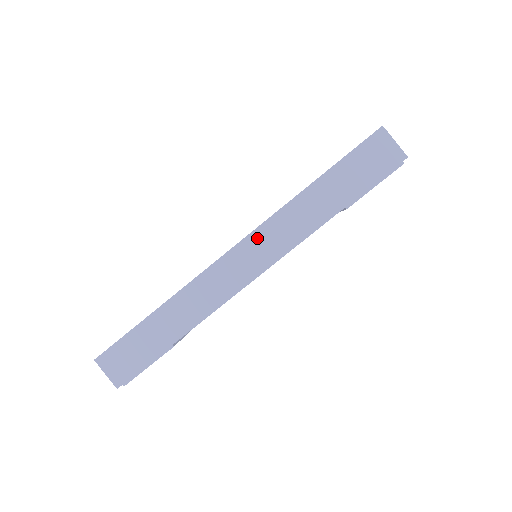
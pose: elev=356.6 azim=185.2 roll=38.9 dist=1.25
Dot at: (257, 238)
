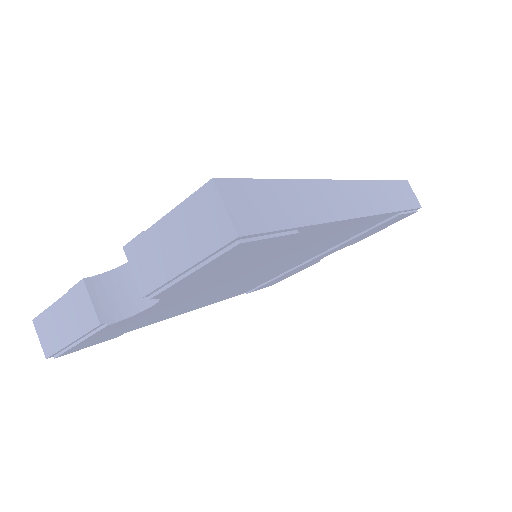
Dot at: (360, 187)
